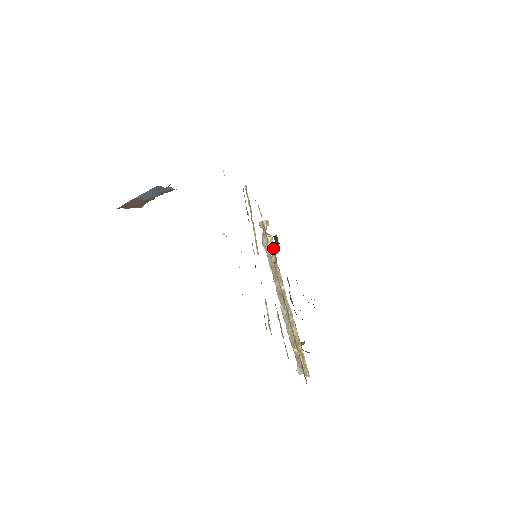
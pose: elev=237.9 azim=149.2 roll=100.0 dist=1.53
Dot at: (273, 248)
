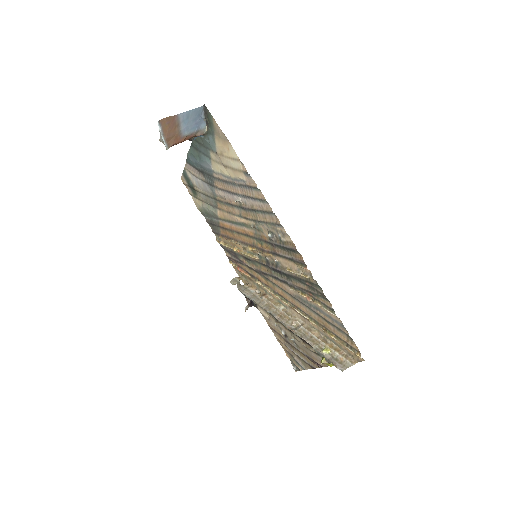
Dot at: (254, 290)
